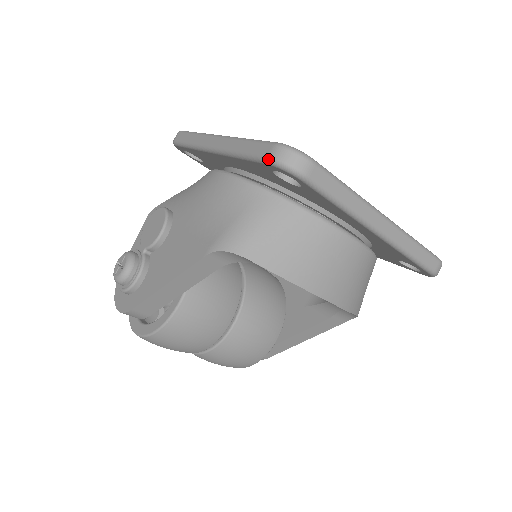
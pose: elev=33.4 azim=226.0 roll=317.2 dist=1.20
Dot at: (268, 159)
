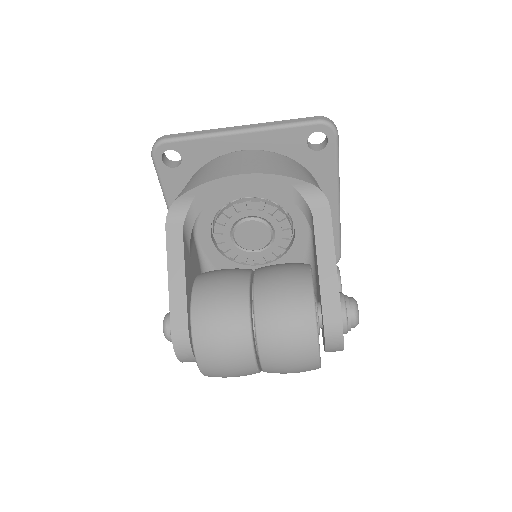
Dot at: occluded
